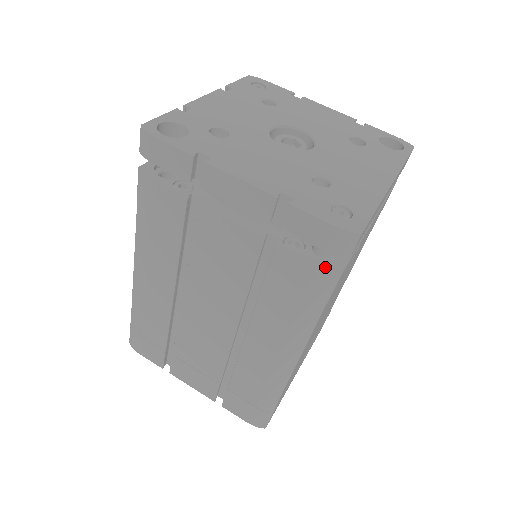
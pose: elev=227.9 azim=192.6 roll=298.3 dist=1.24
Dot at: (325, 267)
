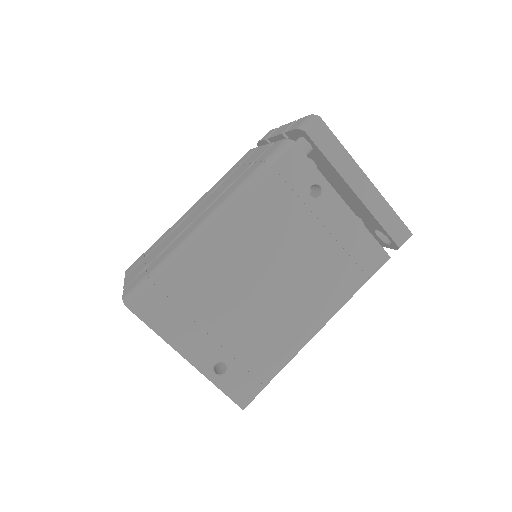
Dot at: (289, 140)
